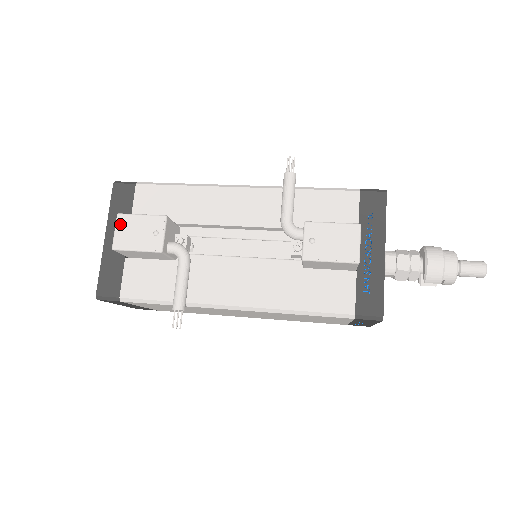
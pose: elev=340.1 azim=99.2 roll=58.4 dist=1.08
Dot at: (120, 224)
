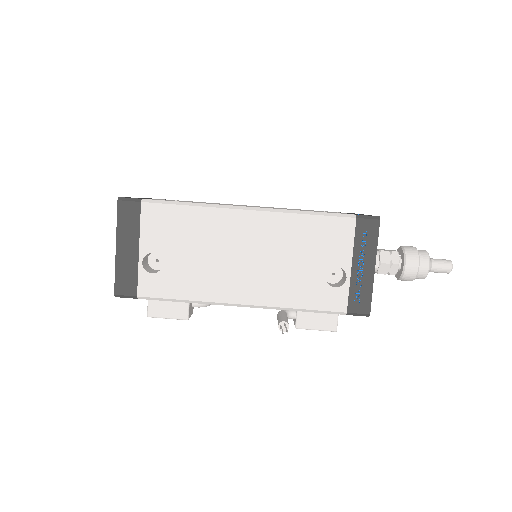
Dot at: occluded
